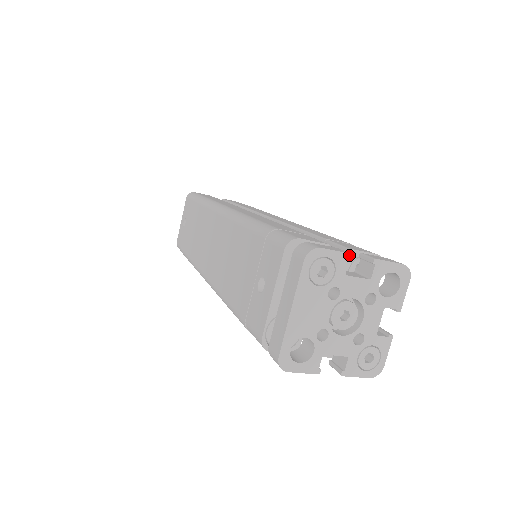
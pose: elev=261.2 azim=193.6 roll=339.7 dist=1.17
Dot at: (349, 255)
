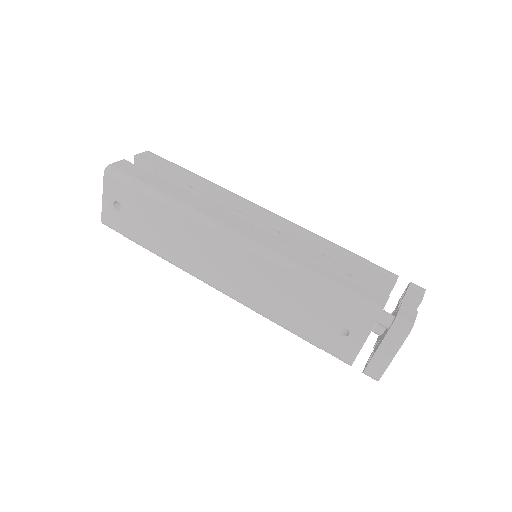
Dot at: occluded
